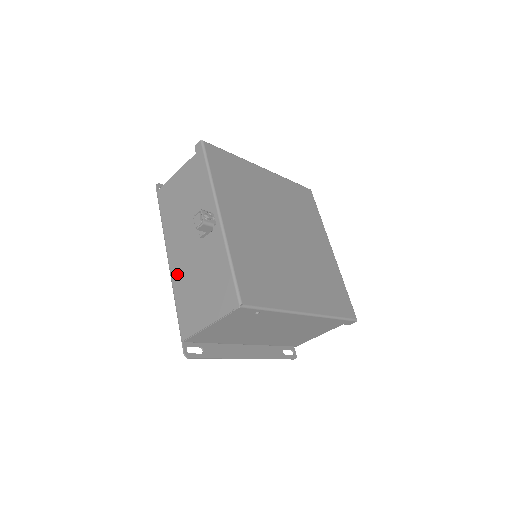
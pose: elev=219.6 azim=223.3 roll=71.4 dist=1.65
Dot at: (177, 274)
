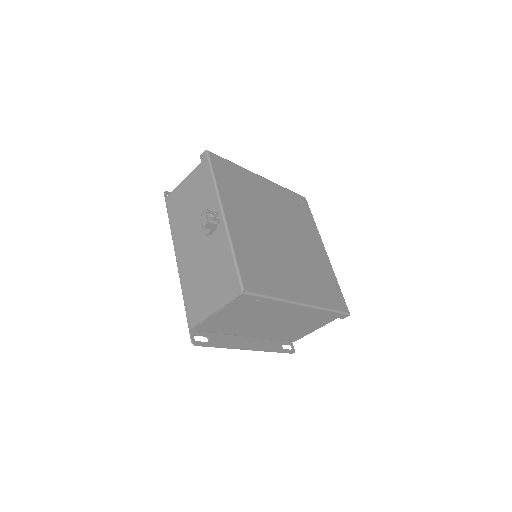
Dot at: (184, 270)
